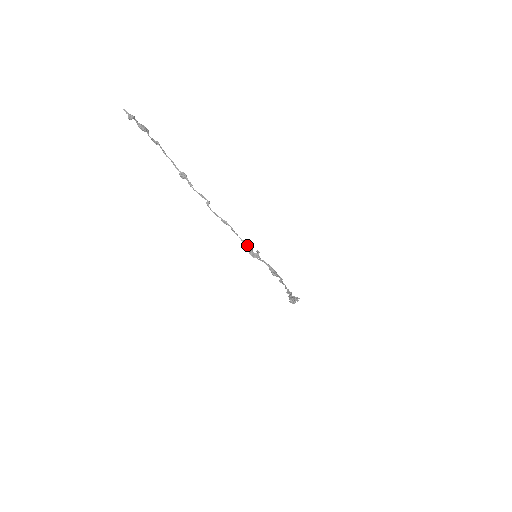
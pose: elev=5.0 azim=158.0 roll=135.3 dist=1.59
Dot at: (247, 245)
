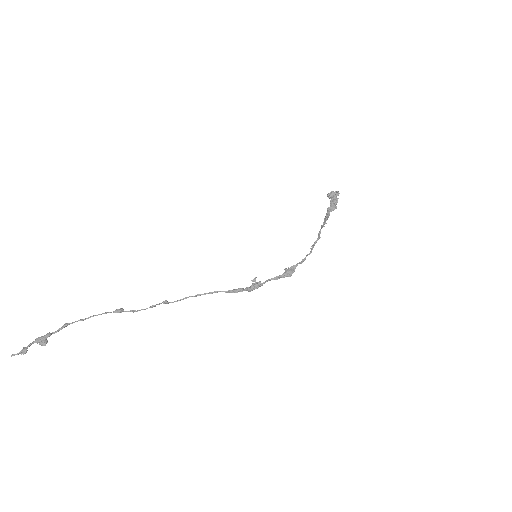
Dot at: occluded
